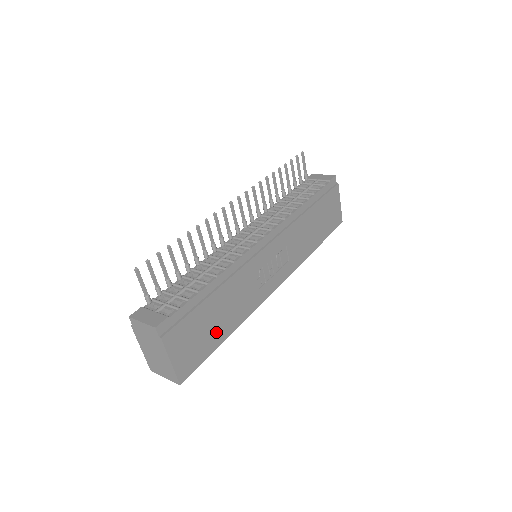
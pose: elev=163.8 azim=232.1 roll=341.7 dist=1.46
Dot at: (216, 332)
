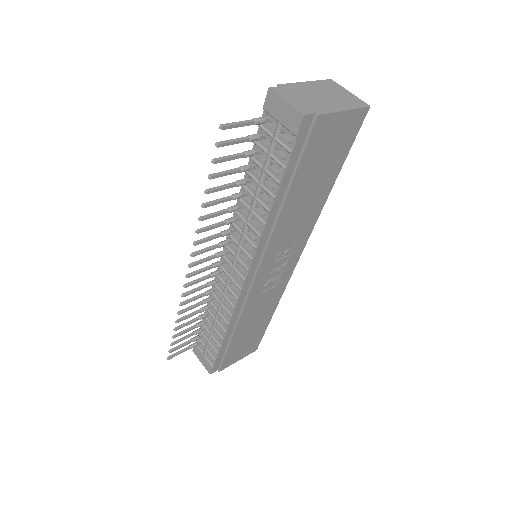
Dot at: (258, 328)
